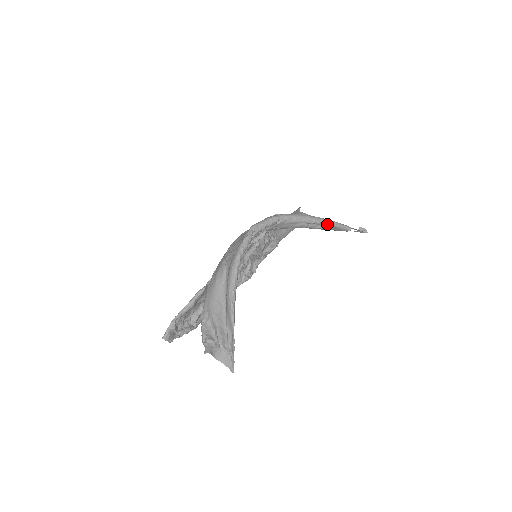
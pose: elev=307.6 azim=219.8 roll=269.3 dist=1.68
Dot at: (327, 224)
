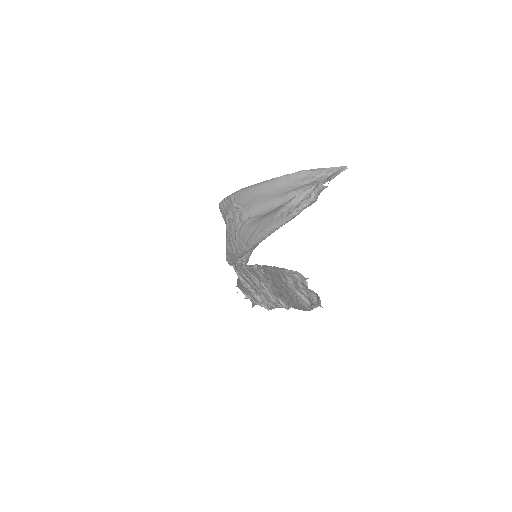
Dot at: occluded
